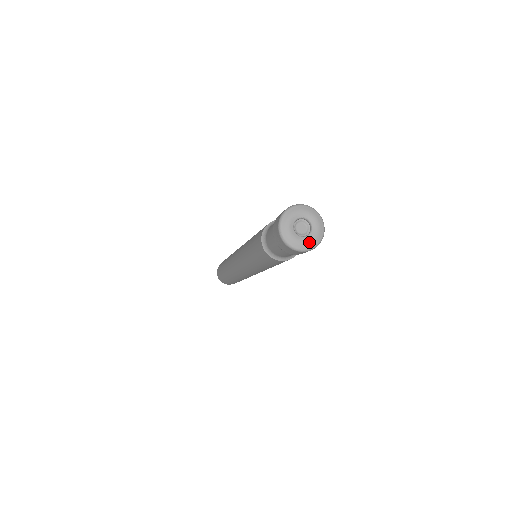
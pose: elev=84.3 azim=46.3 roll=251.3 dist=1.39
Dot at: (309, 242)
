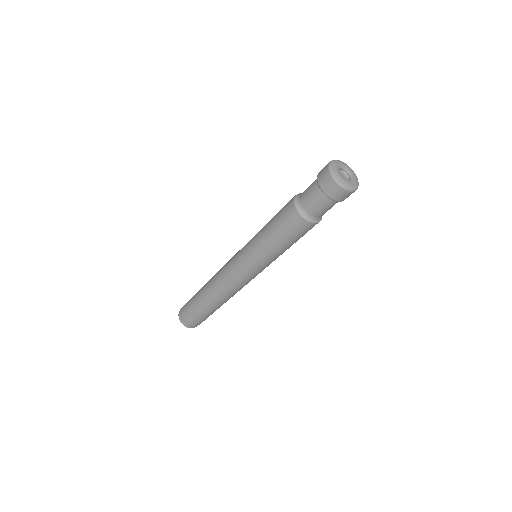
Dot at: (352, 184)
